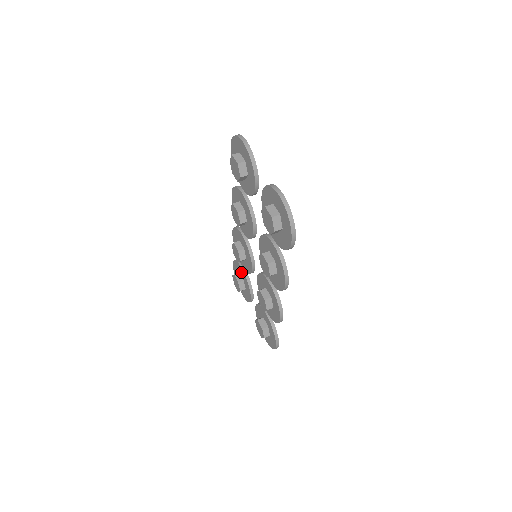
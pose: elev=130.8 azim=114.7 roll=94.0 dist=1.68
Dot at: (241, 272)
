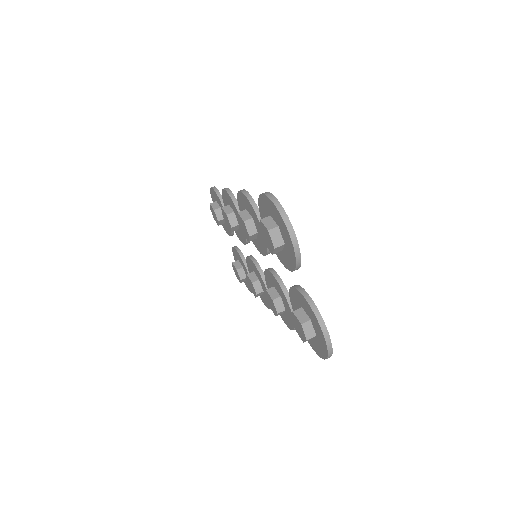
Dot at: occluded
